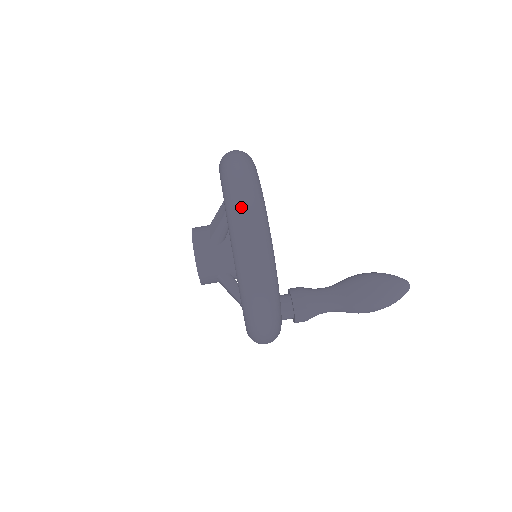
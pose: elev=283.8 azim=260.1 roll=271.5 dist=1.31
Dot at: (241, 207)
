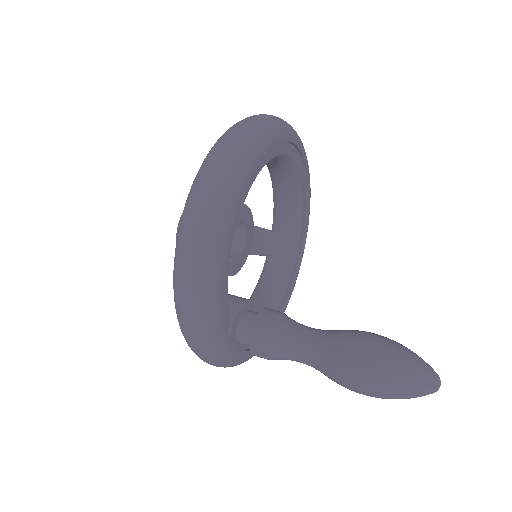
Dot at: (215, 153)
